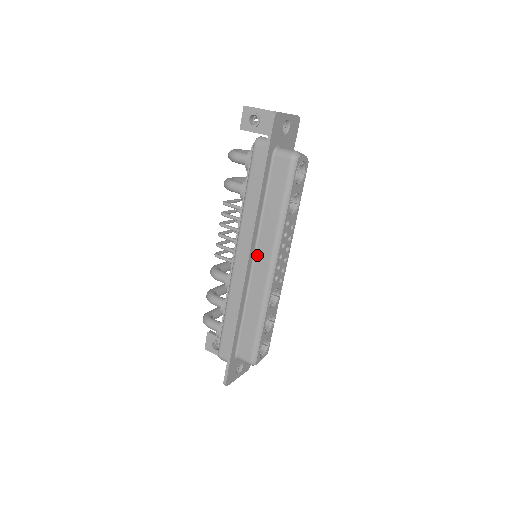
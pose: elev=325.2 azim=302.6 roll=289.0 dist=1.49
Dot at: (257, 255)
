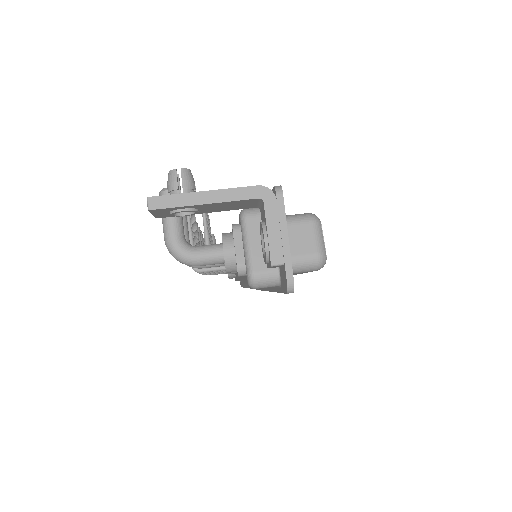
Dot at: occluded
